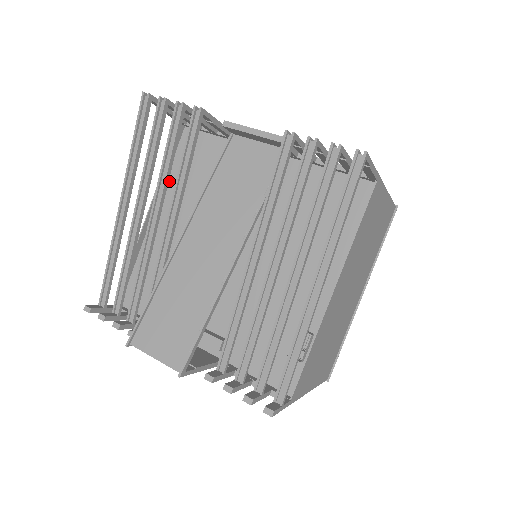
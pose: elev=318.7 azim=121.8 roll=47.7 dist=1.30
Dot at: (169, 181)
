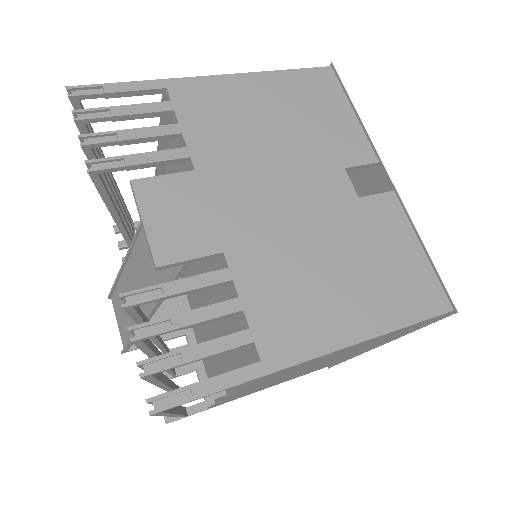
Dot at: (170, 142)
